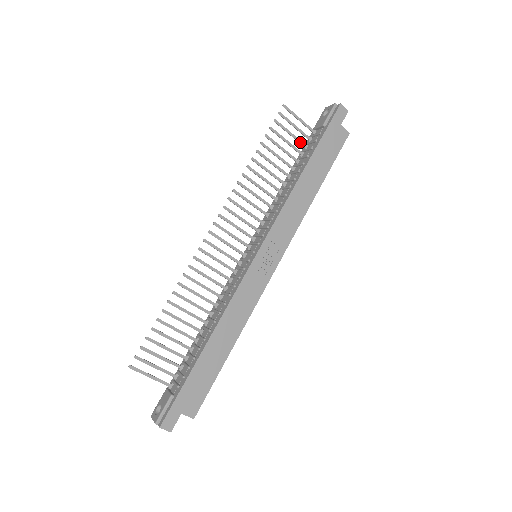
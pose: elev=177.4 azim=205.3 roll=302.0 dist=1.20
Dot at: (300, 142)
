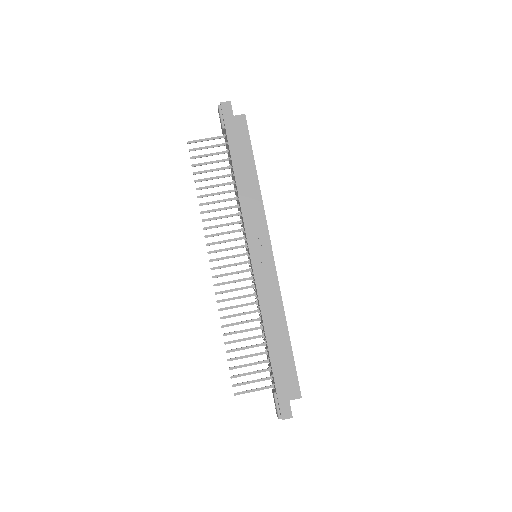
Dot at: (221, 153)
